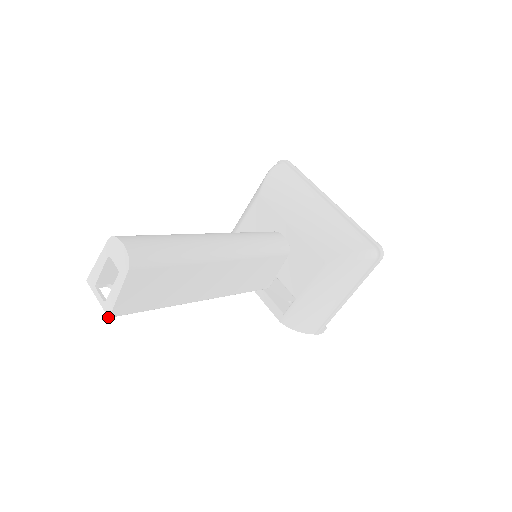
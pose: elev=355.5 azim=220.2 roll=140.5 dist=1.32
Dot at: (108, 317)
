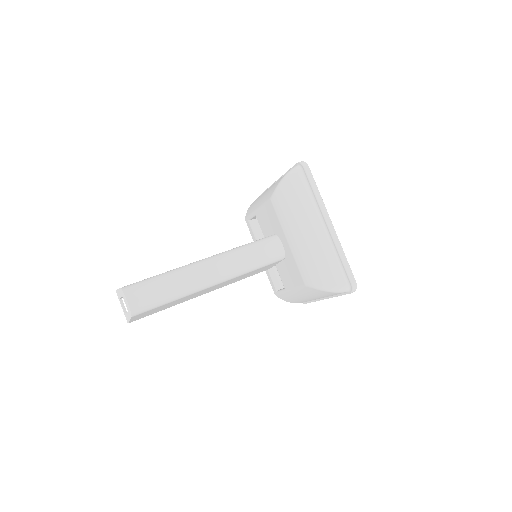
Dot at: occluded
